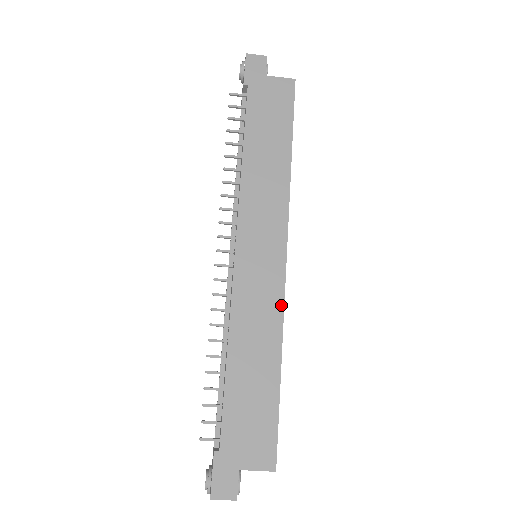
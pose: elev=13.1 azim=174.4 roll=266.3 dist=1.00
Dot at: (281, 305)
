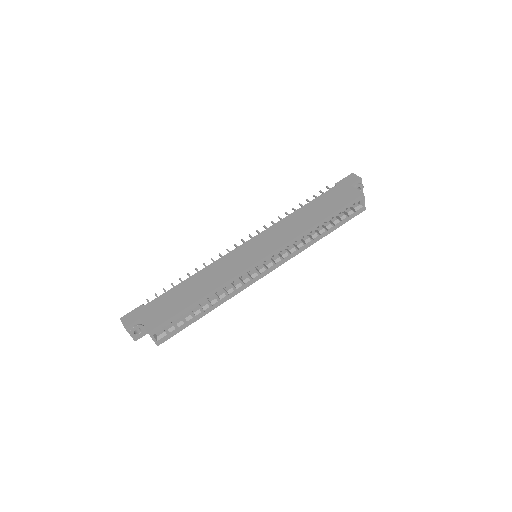
Dot at: (235, 275)
